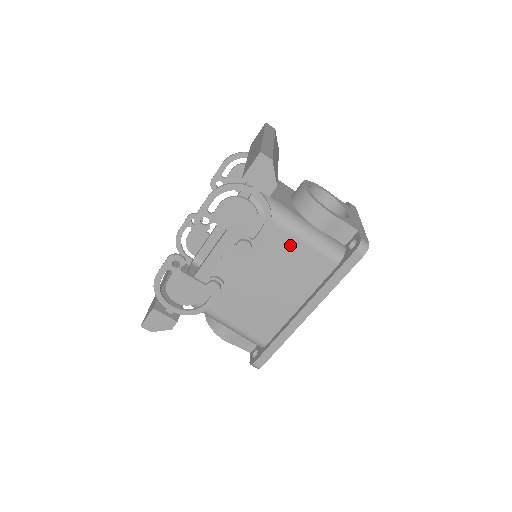
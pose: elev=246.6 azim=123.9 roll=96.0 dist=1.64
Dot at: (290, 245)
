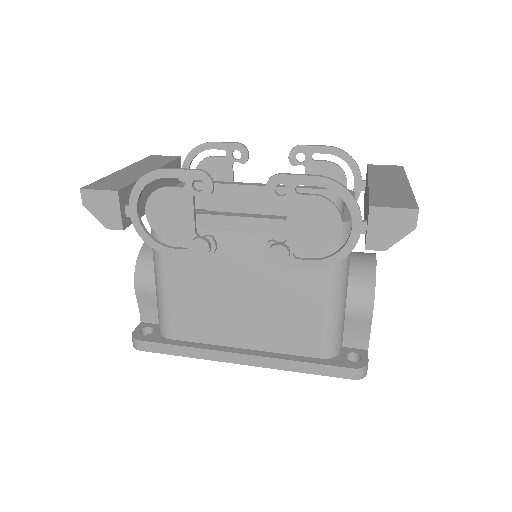
Dot at: (312, 298)
